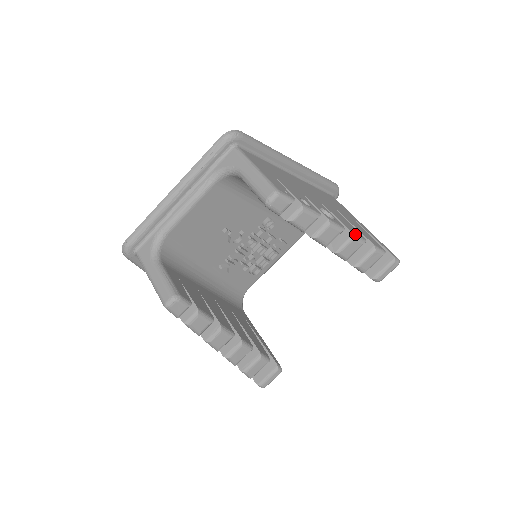
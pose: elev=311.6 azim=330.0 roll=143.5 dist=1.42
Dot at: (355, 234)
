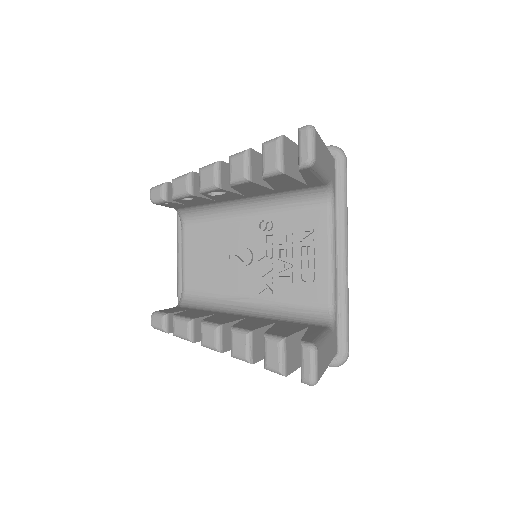
Dot at: (233, 155)
